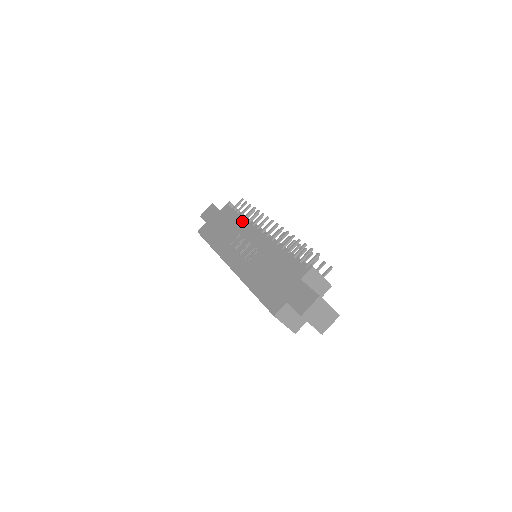
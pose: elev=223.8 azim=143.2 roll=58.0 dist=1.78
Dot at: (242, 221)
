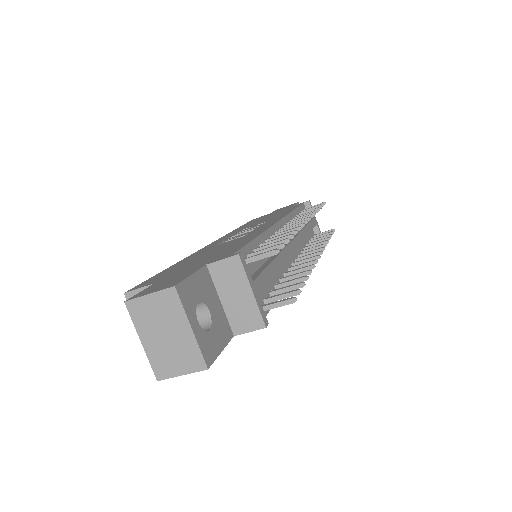
Dot at: occluded
